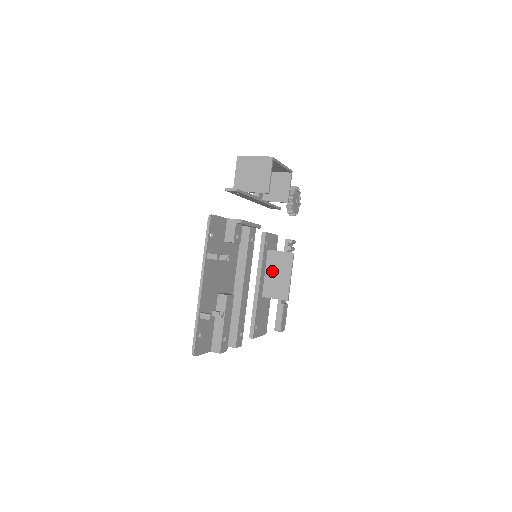
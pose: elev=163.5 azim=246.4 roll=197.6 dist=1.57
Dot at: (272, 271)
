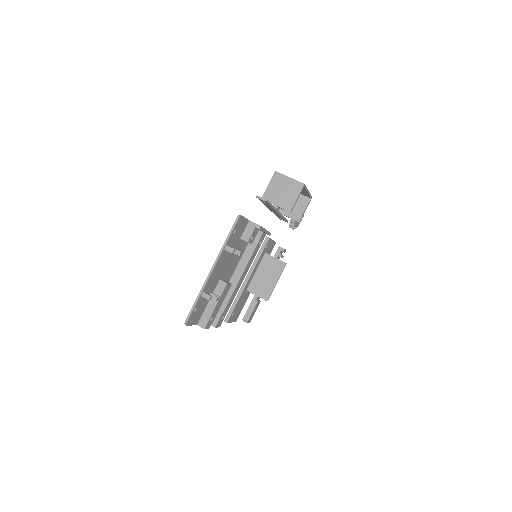
Dot at: (263, 272)
